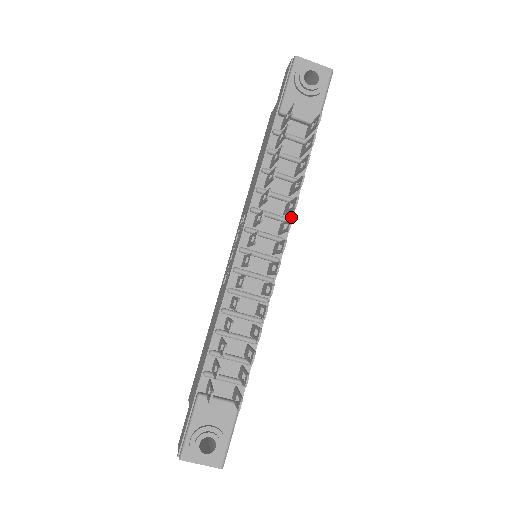
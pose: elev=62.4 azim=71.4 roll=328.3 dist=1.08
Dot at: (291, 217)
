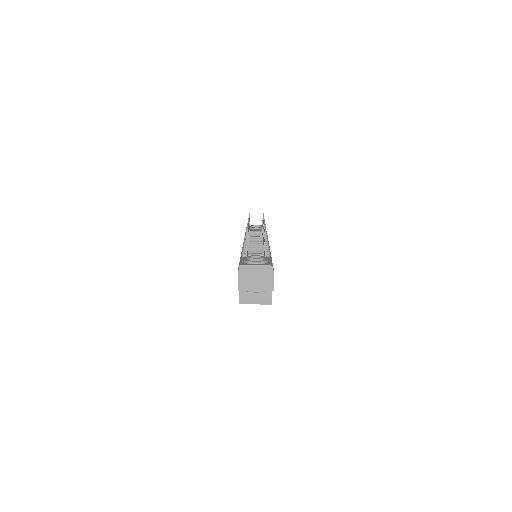
Dot at: occluded
